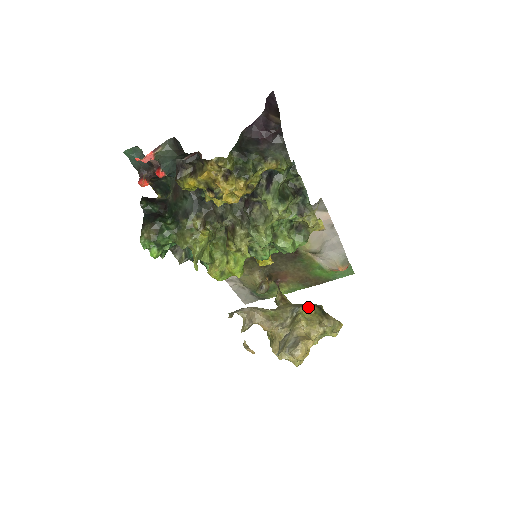
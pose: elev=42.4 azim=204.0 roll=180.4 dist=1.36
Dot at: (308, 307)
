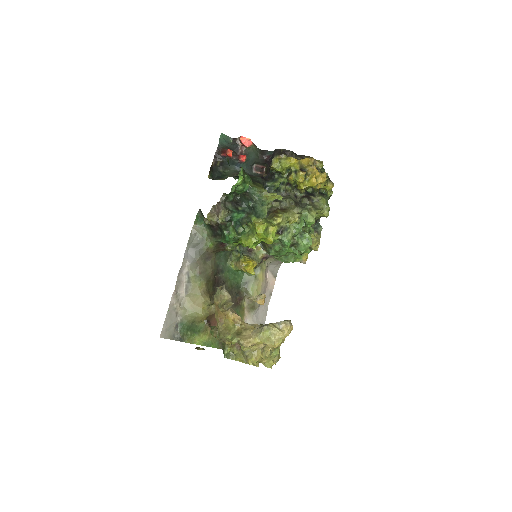
Dot at: occluded
